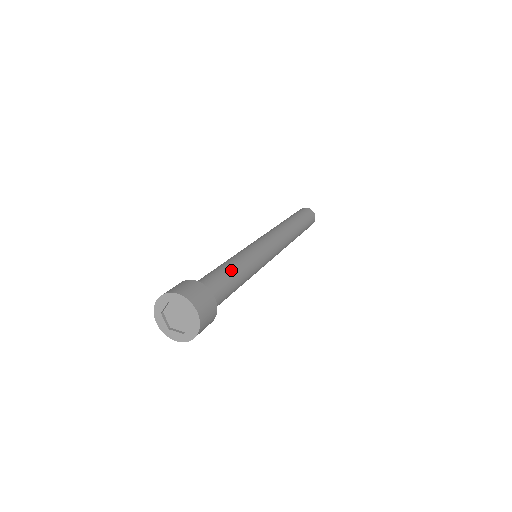
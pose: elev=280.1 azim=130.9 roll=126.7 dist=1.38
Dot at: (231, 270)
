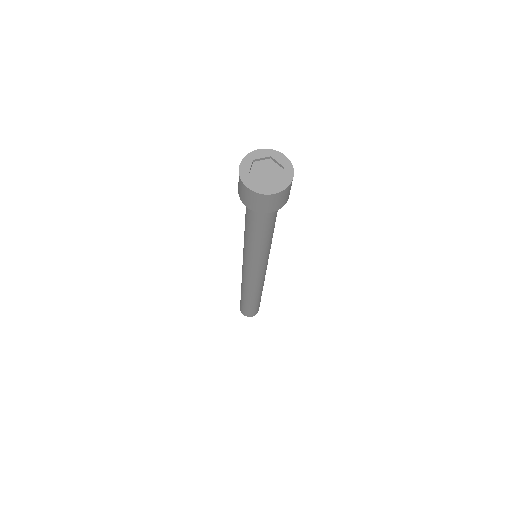
Dot at: occluded
